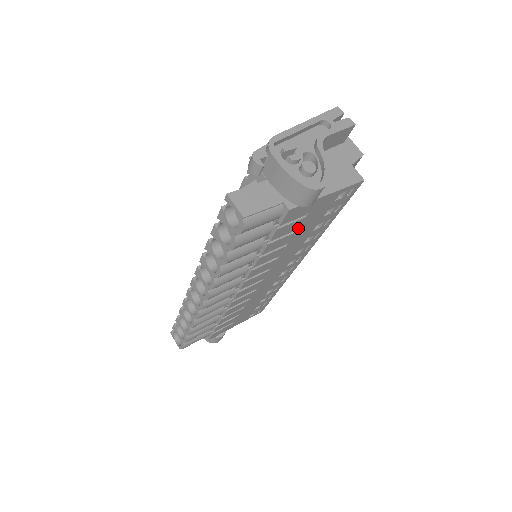
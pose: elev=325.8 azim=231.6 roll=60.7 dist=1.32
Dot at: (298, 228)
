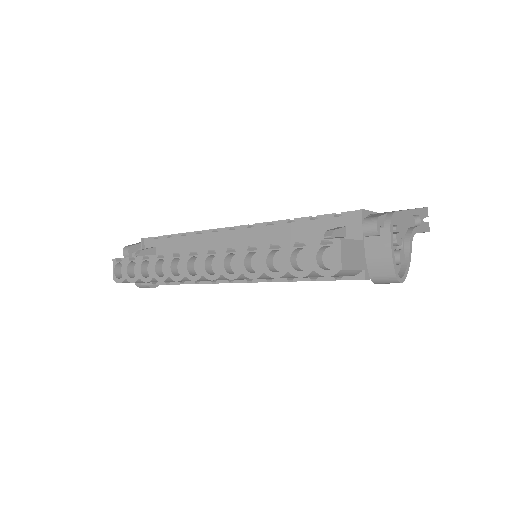
Dot at: occluded
